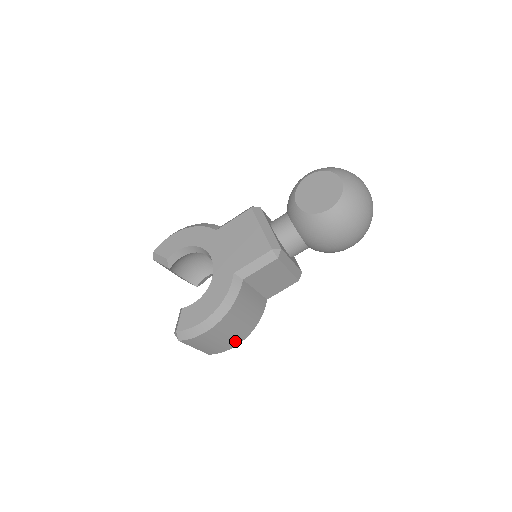
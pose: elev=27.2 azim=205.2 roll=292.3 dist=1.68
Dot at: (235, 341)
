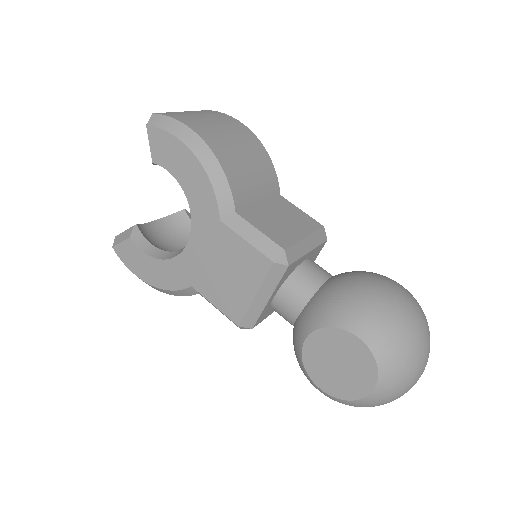
Dot at: occluded
